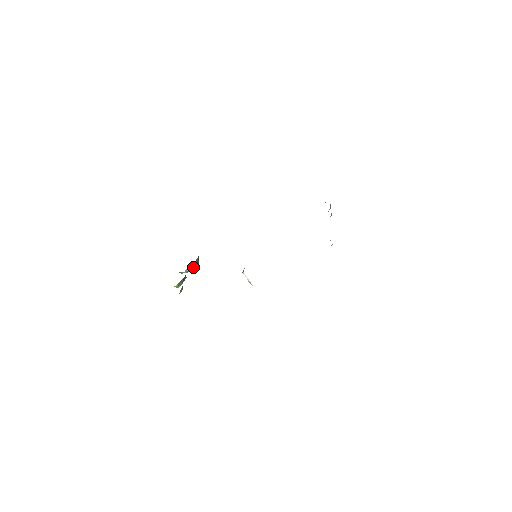
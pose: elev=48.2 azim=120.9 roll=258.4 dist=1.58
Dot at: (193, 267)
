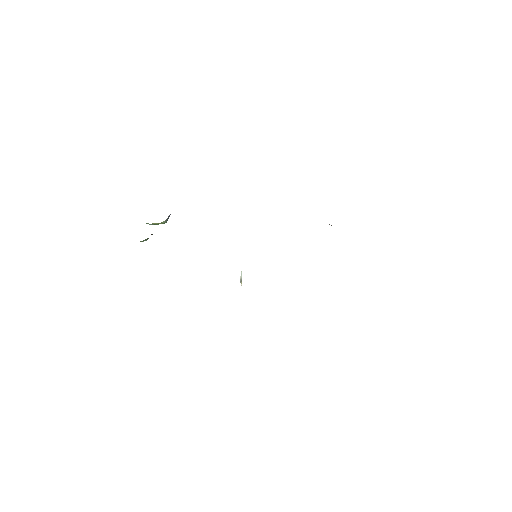
Dot at: (162, 223)
